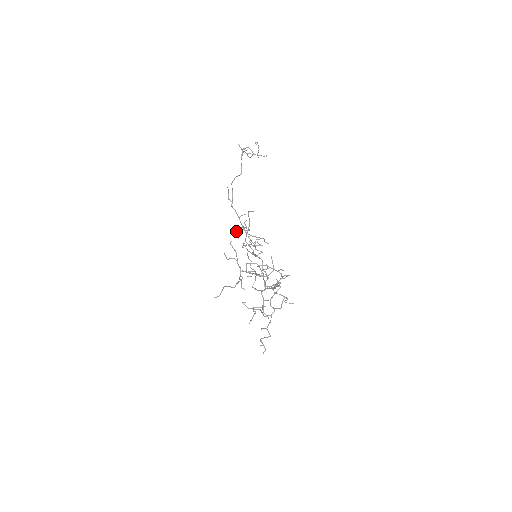
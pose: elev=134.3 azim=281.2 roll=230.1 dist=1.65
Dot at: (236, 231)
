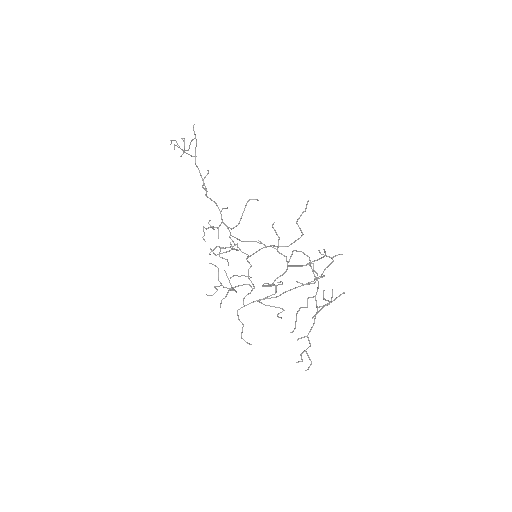
Dot at: occluded
